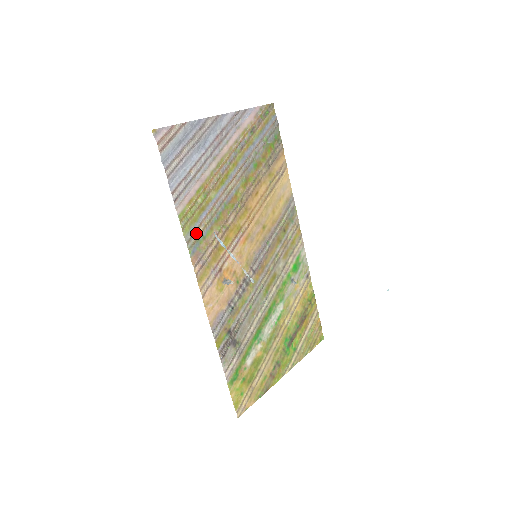
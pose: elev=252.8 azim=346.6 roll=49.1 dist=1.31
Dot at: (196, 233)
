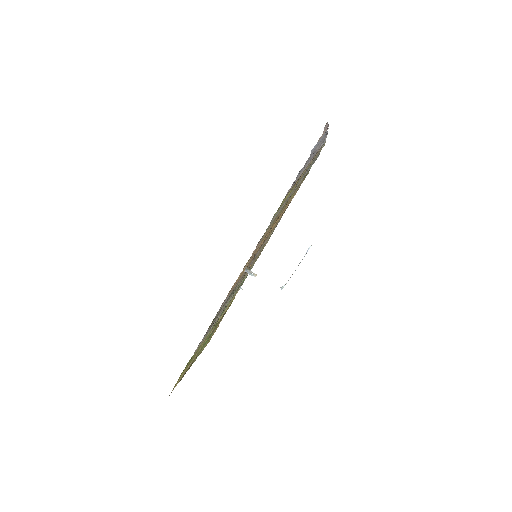
Dot at: (273, 220)
